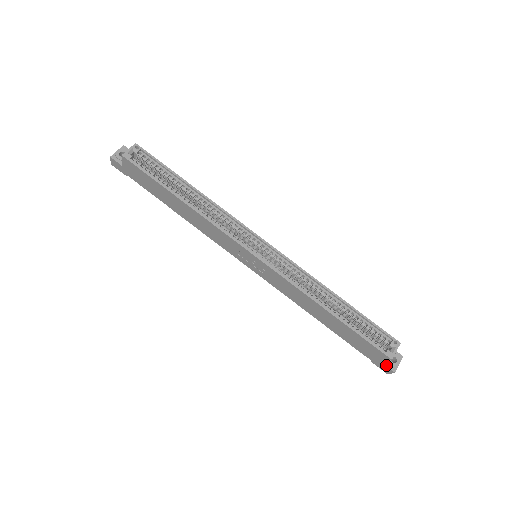
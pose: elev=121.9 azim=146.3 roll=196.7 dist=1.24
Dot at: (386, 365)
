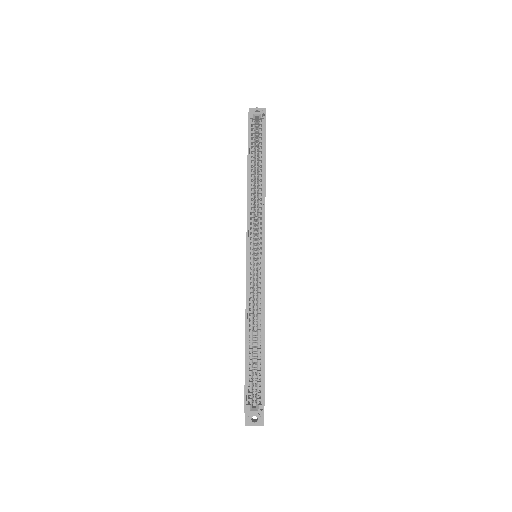
Dot at: (246, 415)
